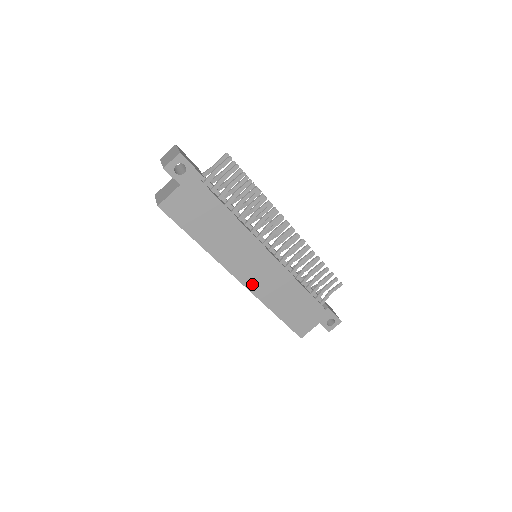
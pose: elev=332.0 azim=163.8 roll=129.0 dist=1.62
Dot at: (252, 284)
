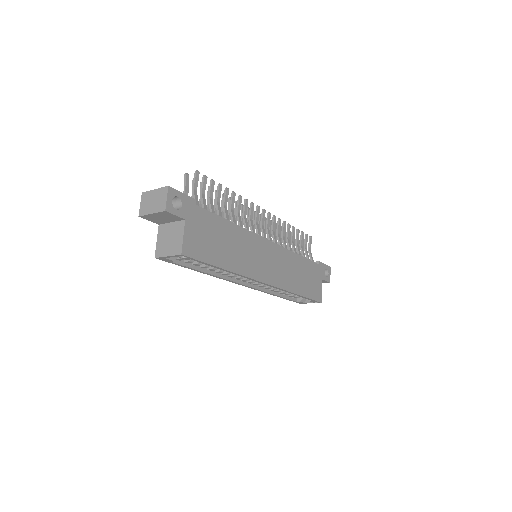
Dot at: (274, 279)
